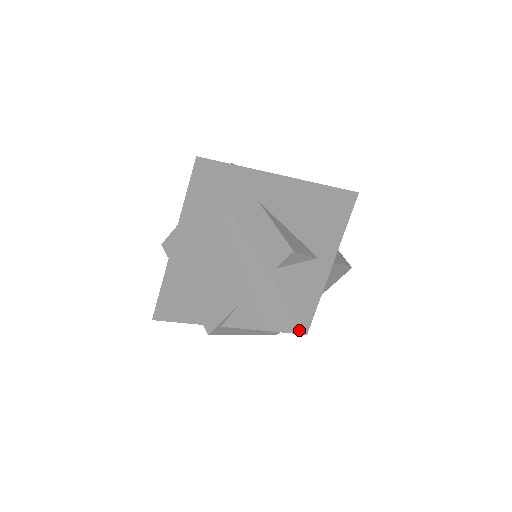
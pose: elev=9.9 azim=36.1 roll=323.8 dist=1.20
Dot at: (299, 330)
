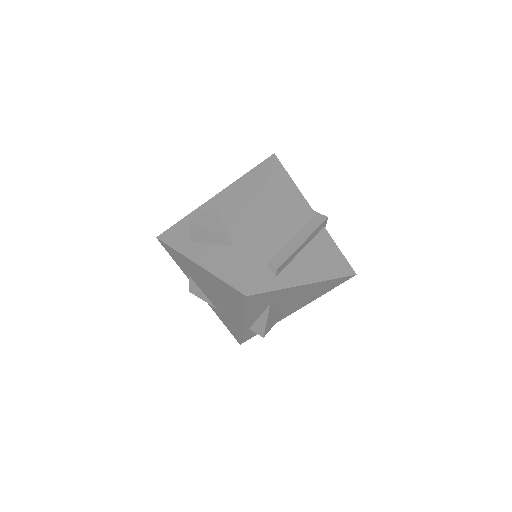
Dot at: (238, 341)
